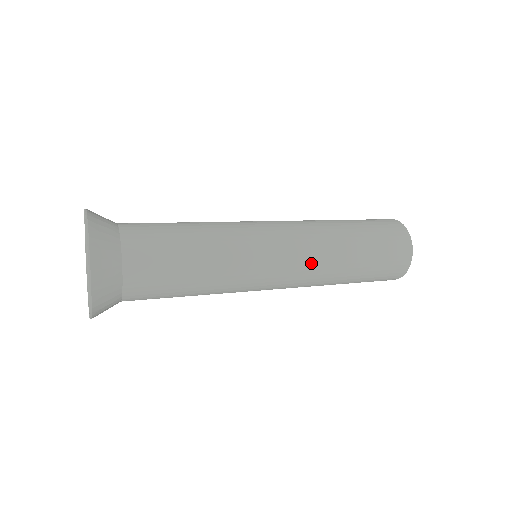
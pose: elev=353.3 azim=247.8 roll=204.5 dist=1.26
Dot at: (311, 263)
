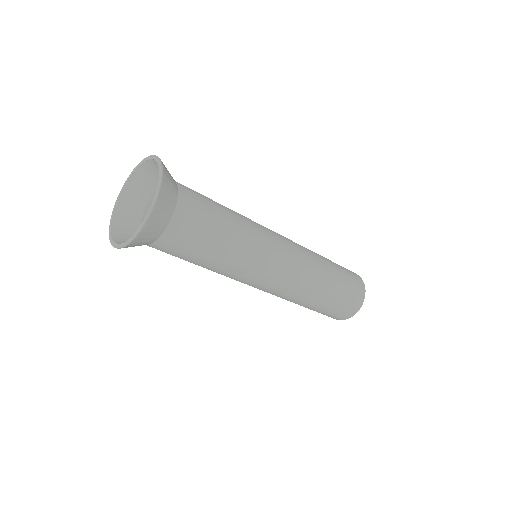
Dot at: (303, 263)
